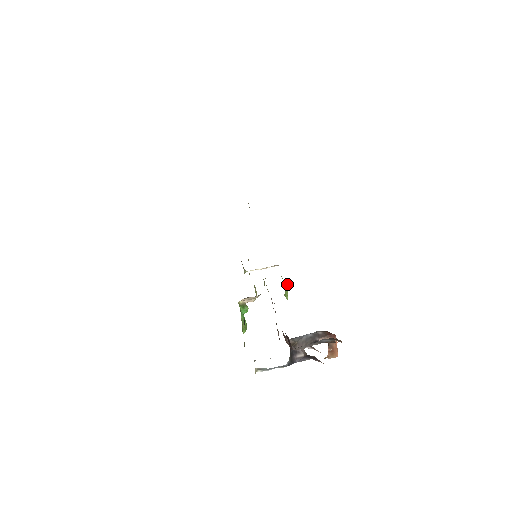
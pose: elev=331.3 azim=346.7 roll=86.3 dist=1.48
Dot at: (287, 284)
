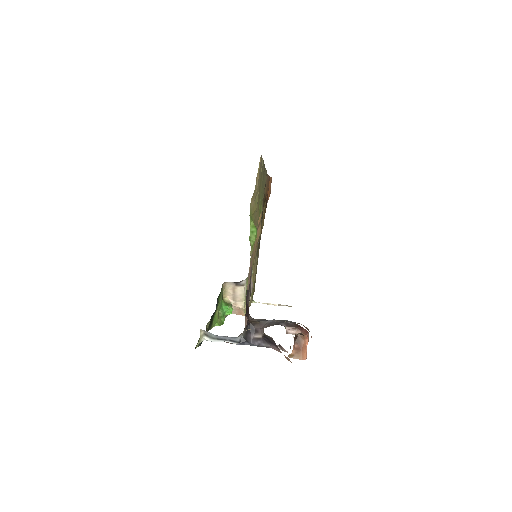
Dot at: (255, 228)
